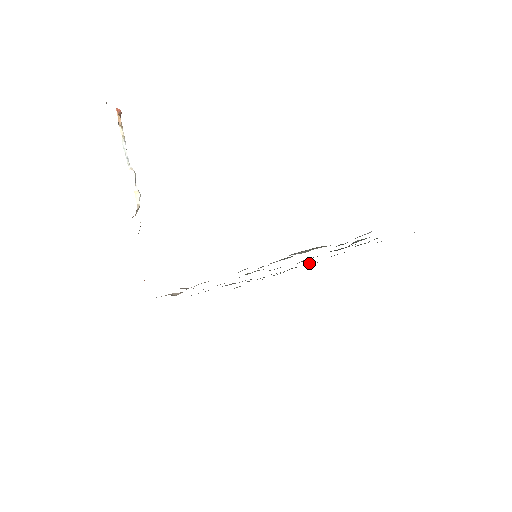
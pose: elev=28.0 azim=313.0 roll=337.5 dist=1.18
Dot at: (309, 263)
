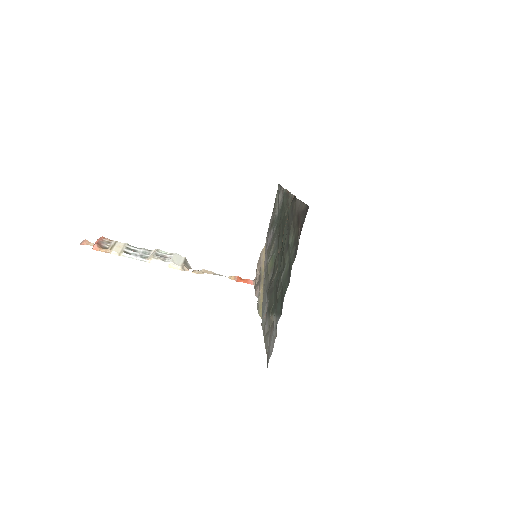
Dot at: (285, 215)
